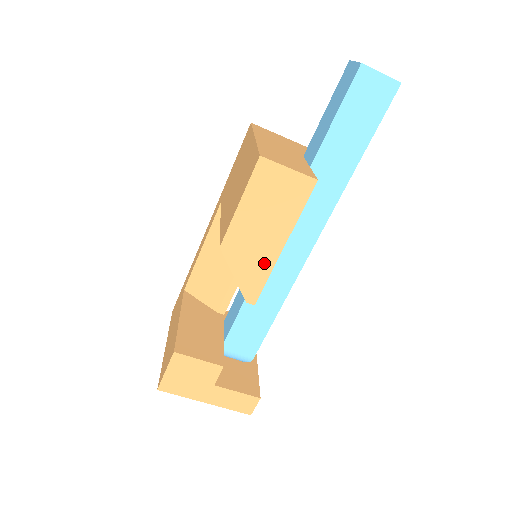
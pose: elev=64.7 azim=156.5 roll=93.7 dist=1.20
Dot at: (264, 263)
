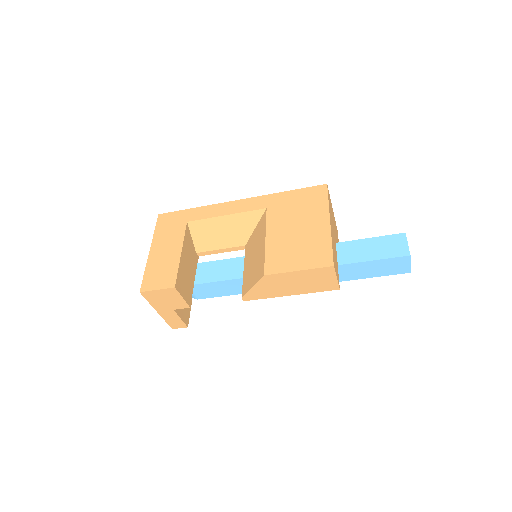
Dot at: (273, 293)
